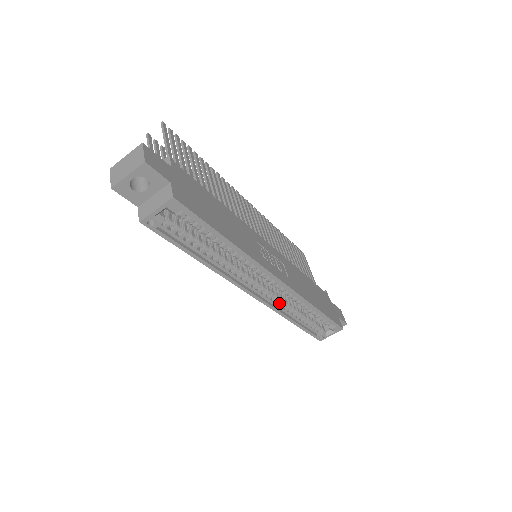
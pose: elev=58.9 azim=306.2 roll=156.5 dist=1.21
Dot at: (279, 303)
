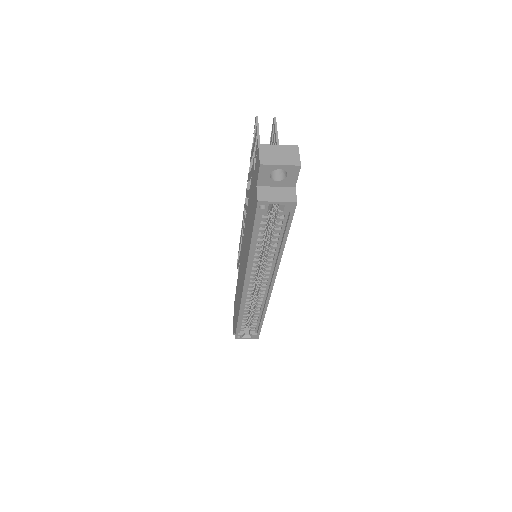
Dot at: (248, 300)
